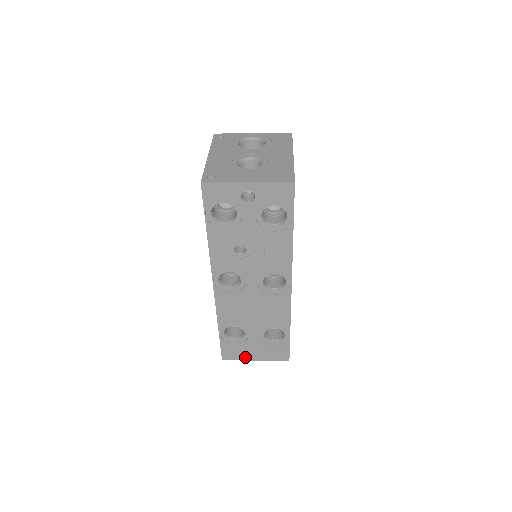
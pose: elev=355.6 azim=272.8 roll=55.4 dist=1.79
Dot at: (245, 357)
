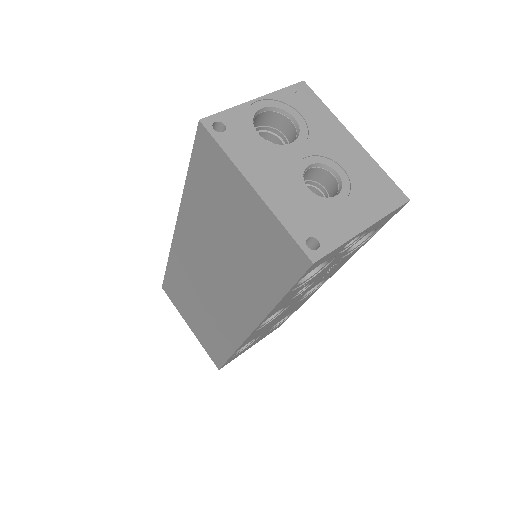
Dot at: occluded
